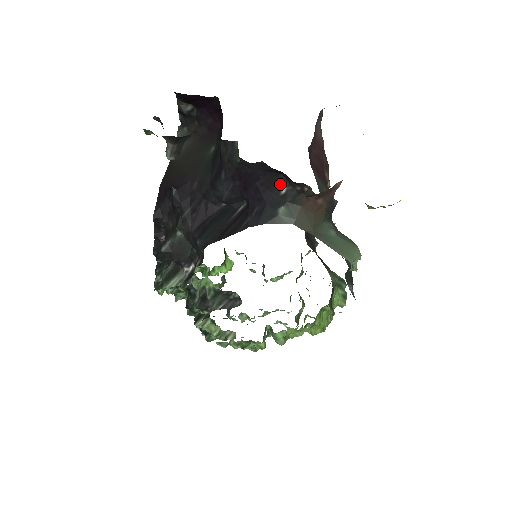
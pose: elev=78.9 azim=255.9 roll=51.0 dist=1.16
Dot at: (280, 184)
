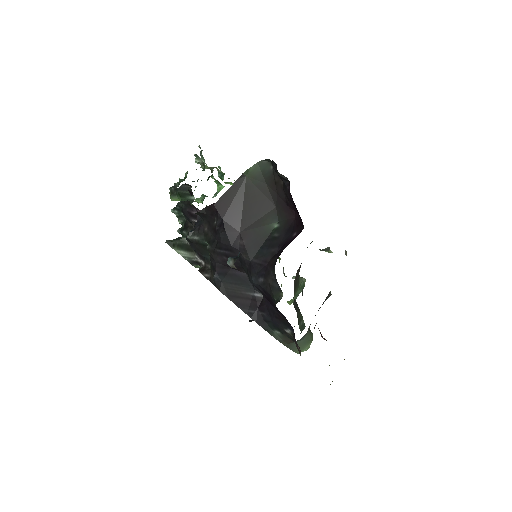
Dot at: (288, 328)
